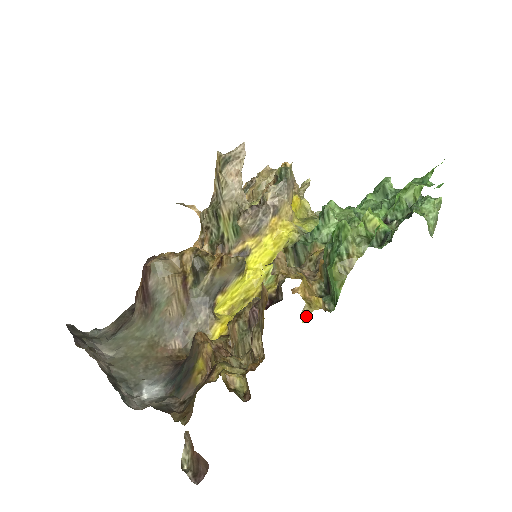
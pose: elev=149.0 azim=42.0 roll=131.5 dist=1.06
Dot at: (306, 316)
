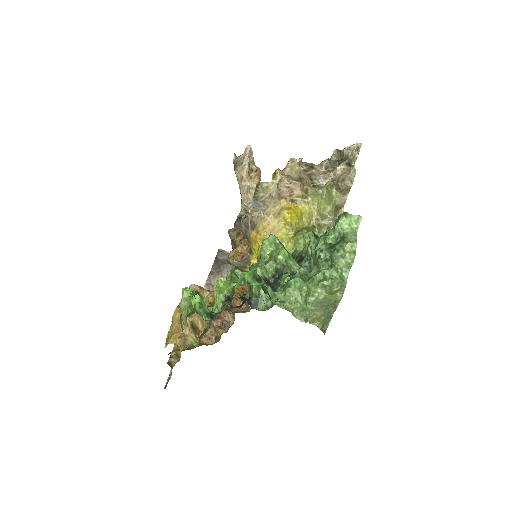
Dot at: (167, 344)
